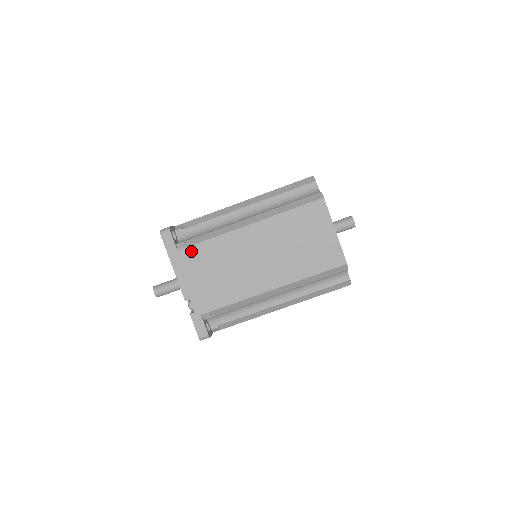
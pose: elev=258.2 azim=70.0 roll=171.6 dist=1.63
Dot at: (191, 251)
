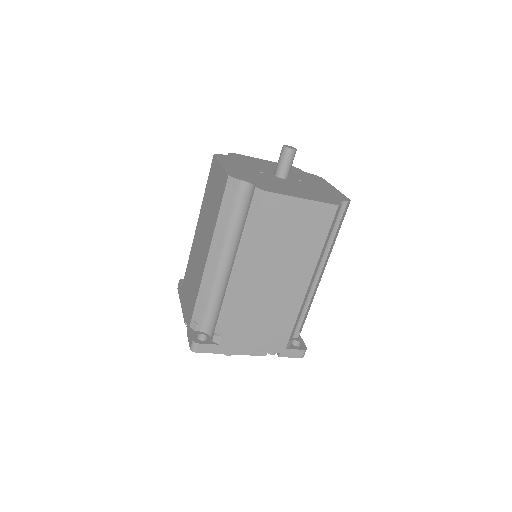
Dot at: (228, 334)
